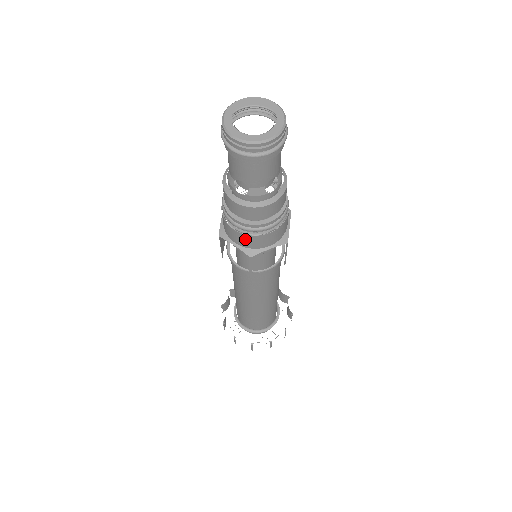
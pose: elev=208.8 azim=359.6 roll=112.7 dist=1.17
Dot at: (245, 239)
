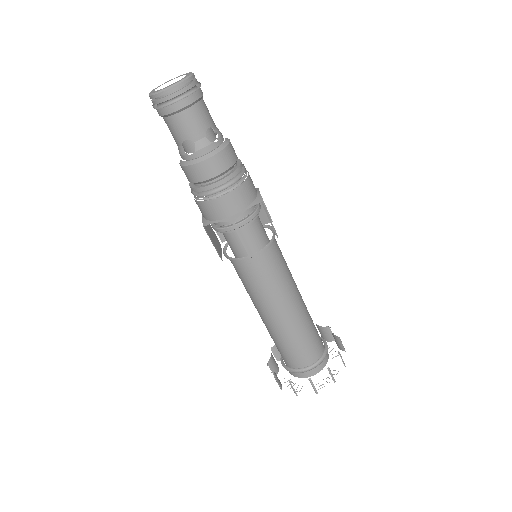
Dot at: (220, 205)
